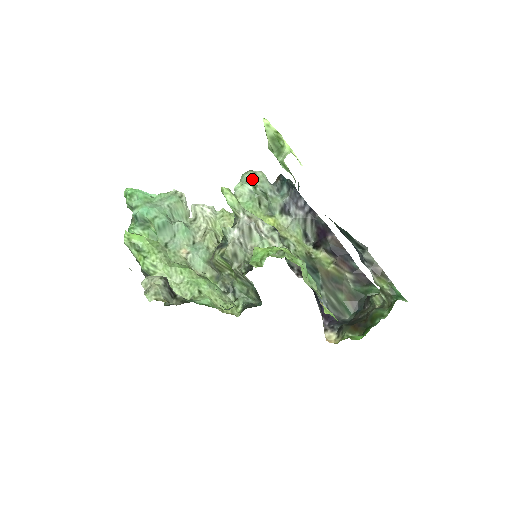
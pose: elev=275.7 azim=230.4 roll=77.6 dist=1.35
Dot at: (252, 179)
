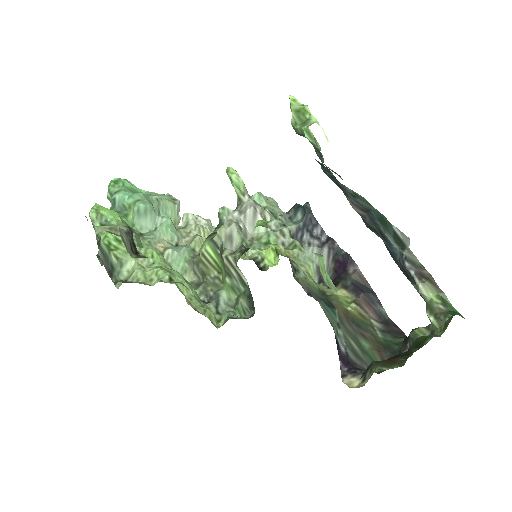
Dot at: (262, 199)
